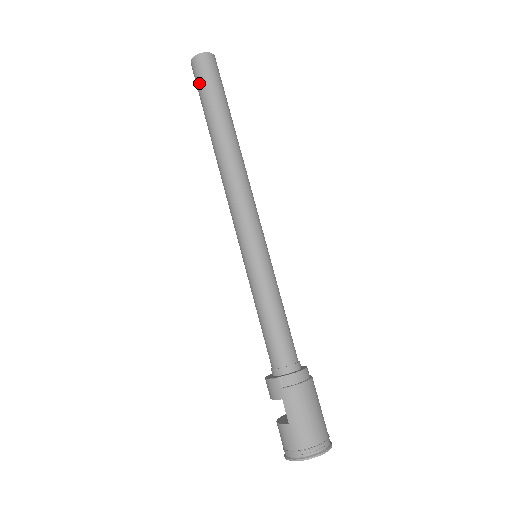
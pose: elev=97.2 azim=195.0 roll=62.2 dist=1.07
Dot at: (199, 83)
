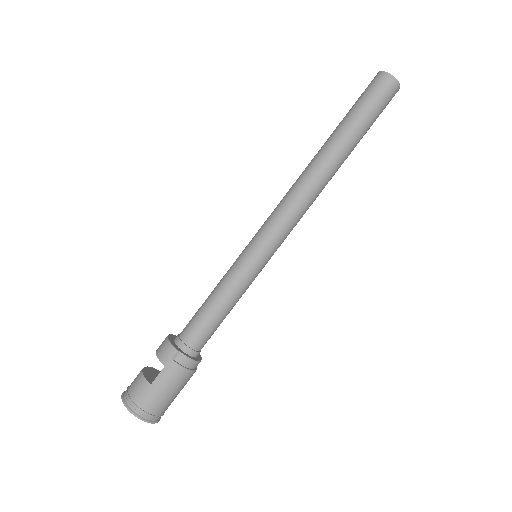
Dot at: (368, 96)
